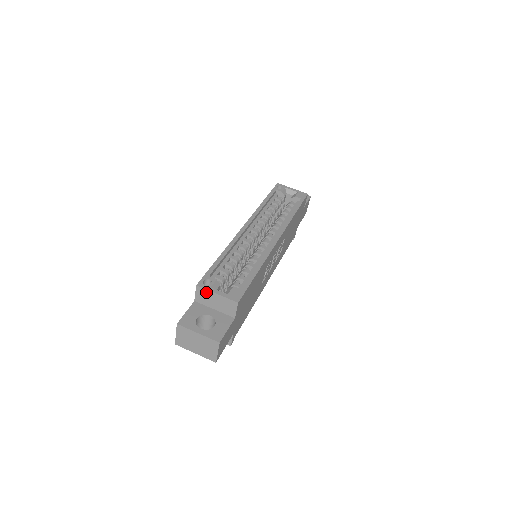
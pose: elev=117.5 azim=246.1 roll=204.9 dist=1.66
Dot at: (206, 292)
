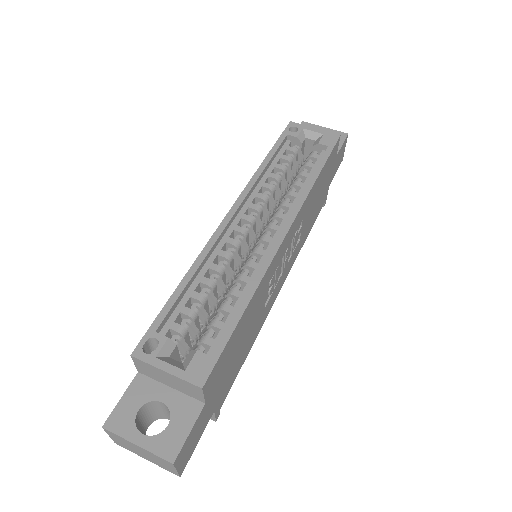
Dot at: (148, 366)
